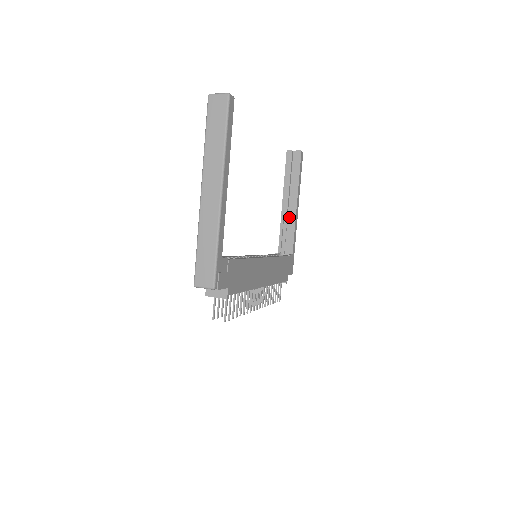
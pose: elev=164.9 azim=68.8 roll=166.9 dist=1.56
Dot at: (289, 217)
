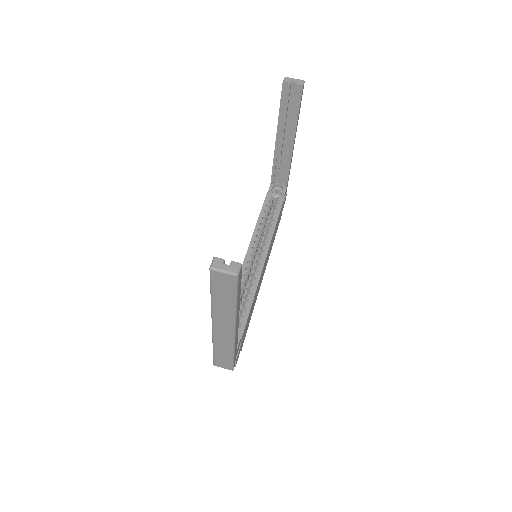
Dot at: (283, 152)
